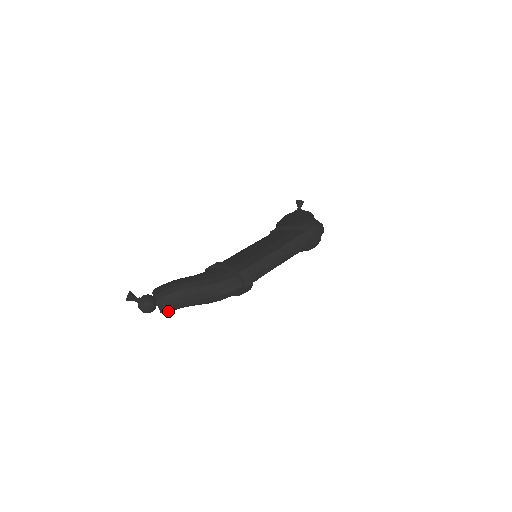
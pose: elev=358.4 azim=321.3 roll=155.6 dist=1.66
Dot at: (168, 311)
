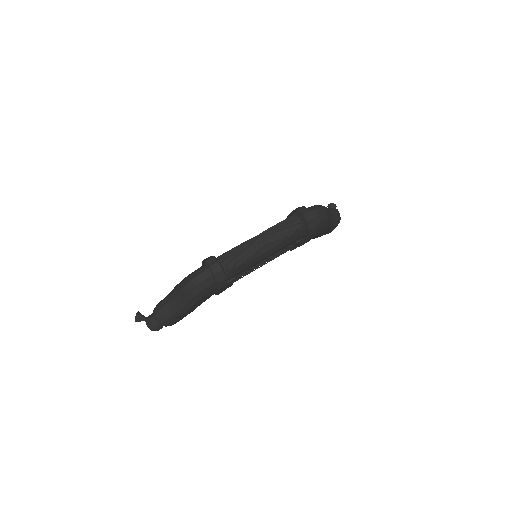
Dot at: (164, 321)
